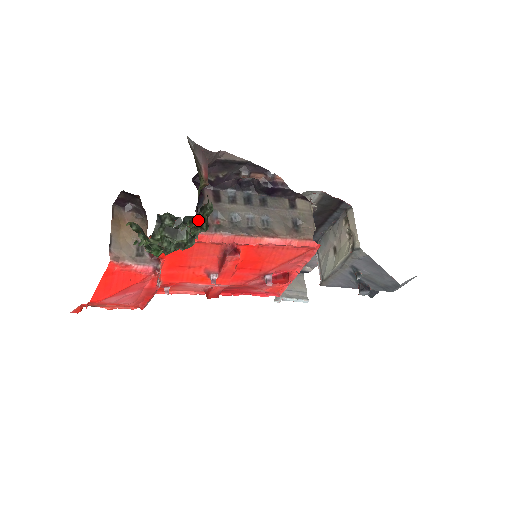
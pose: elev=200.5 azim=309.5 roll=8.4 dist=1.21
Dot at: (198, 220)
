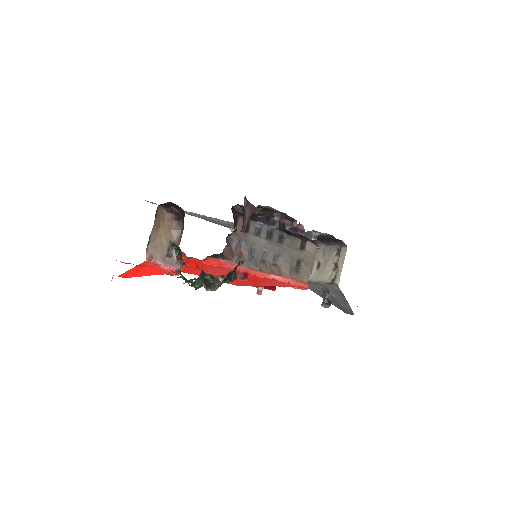
Dot at: (230, 277)
